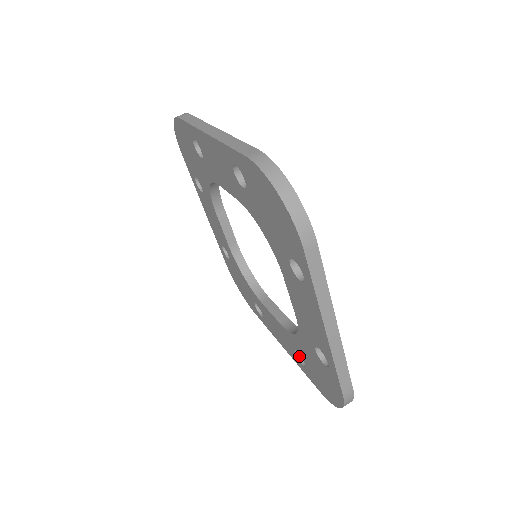
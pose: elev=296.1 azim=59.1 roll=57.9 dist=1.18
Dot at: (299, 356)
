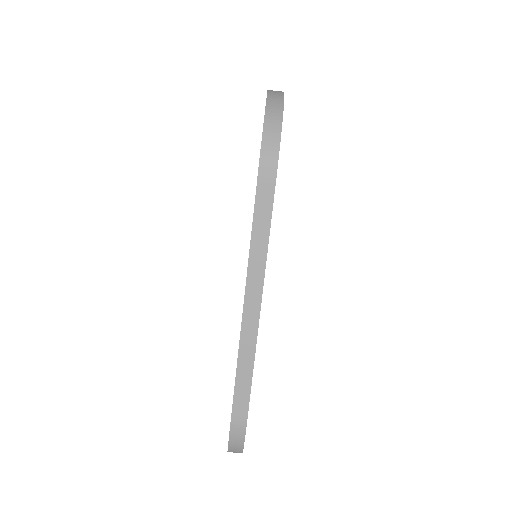
Dot at: occluded
